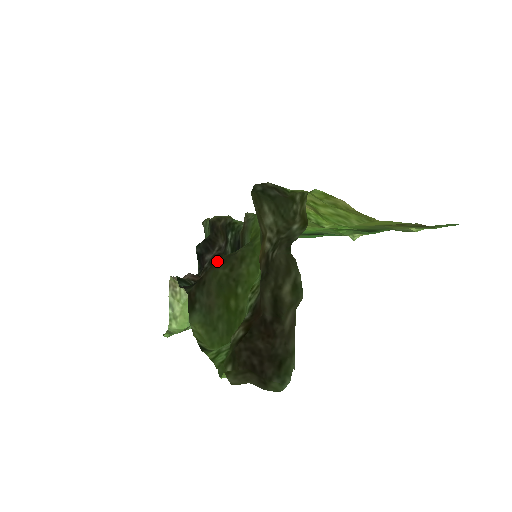
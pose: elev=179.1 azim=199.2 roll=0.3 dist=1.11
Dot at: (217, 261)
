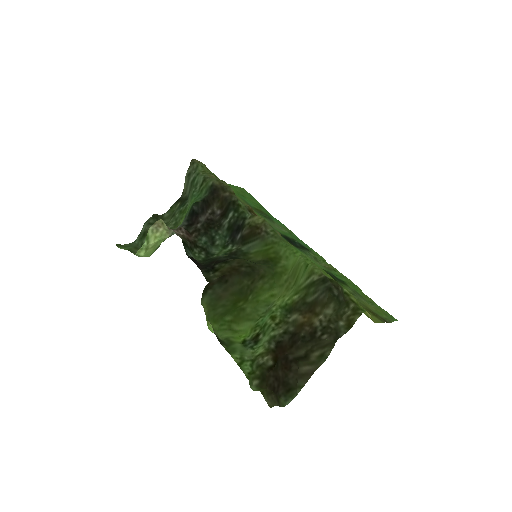
Dot at: (244, 271)
